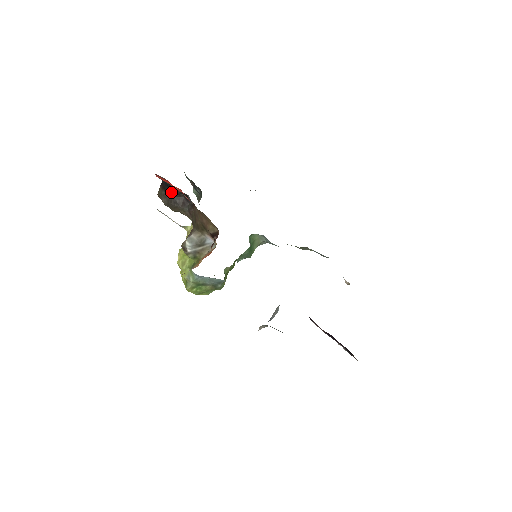
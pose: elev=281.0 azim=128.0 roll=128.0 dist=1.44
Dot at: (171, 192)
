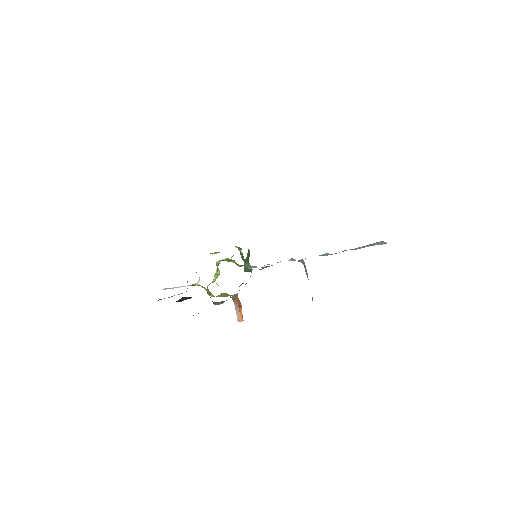
Dot at: occluded
